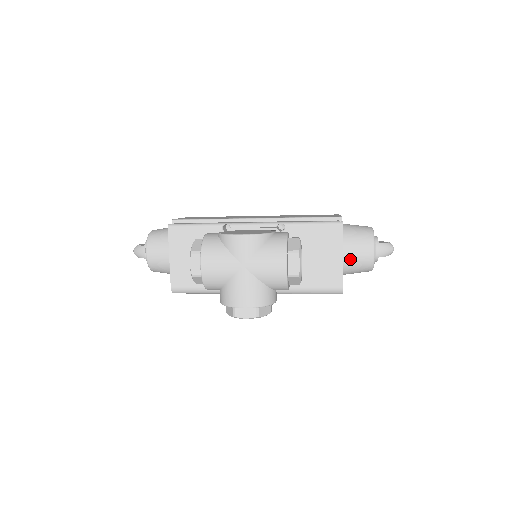
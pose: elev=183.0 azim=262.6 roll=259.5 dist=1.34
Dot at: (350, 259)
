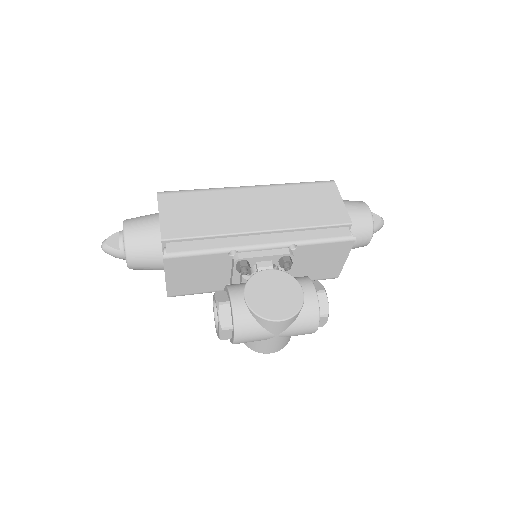
Dot at: occluded
